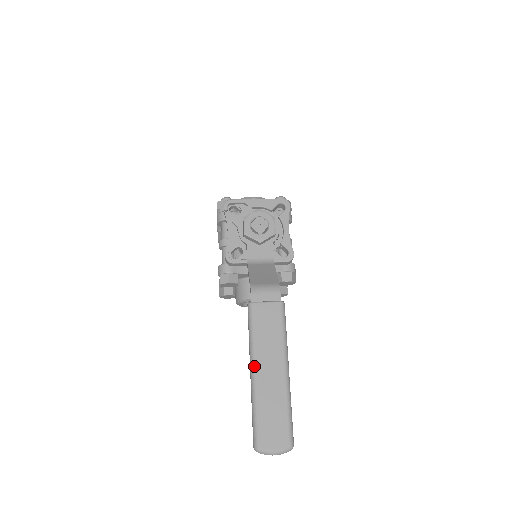
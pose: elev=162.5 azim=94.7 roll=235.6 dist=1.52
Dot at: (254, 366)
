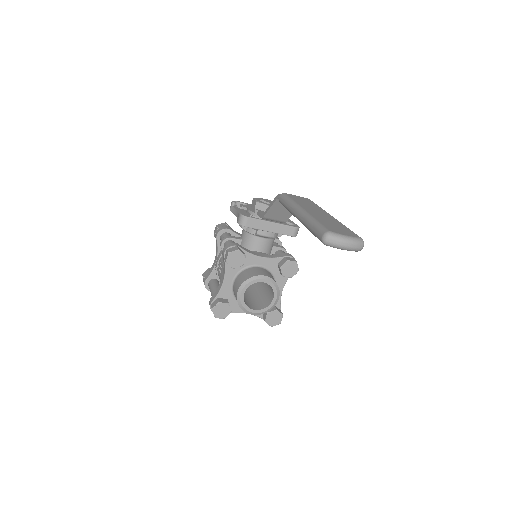
Dot at: (301, 207)
